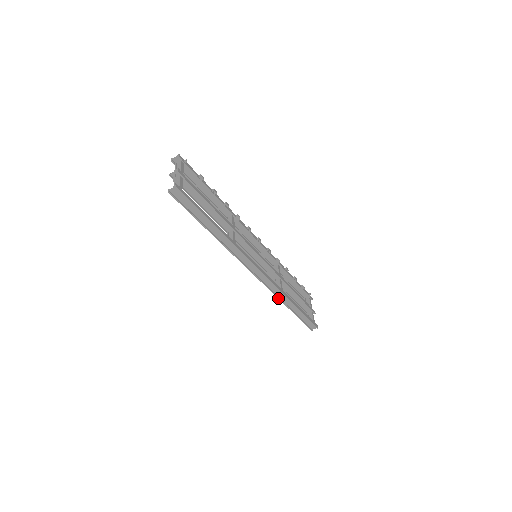
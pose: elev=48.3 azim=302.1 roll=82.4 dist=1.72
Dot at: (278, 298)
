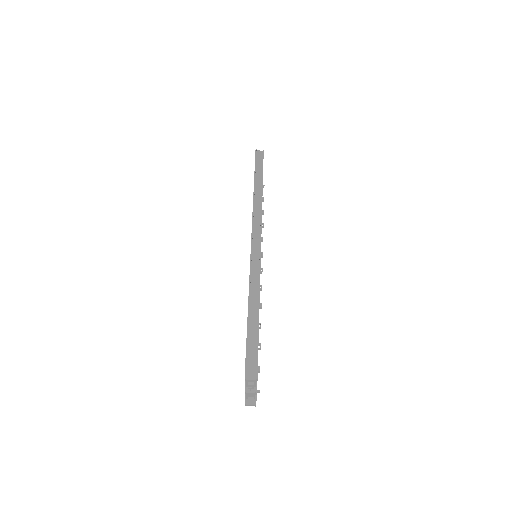
Dot at: (249, 283)
